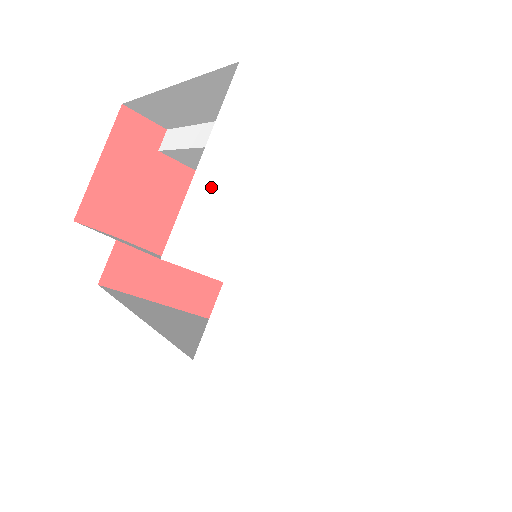
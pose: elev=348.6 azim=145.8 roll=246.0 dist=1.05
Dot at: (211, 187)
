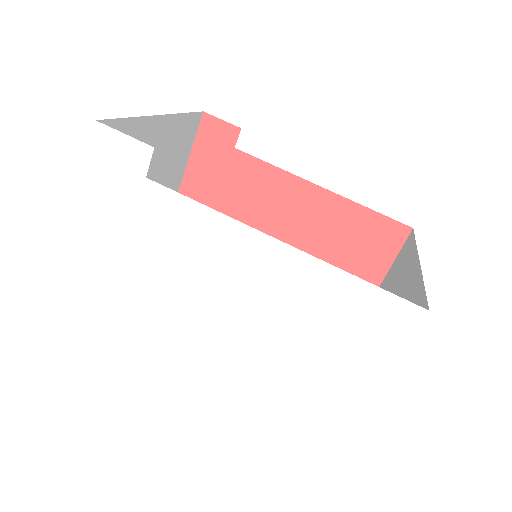
Dot at: (90, 214)
